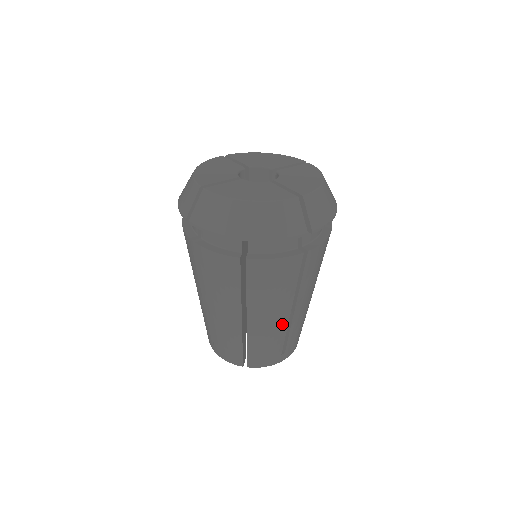
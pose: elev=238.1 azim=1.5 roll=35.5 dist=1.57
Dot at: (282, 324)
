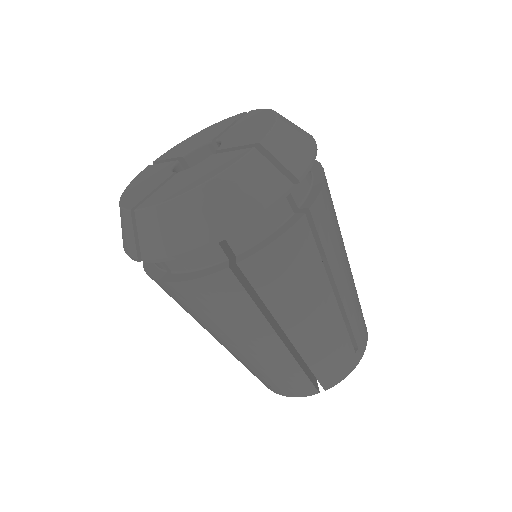
Dot at: (333, 317)
